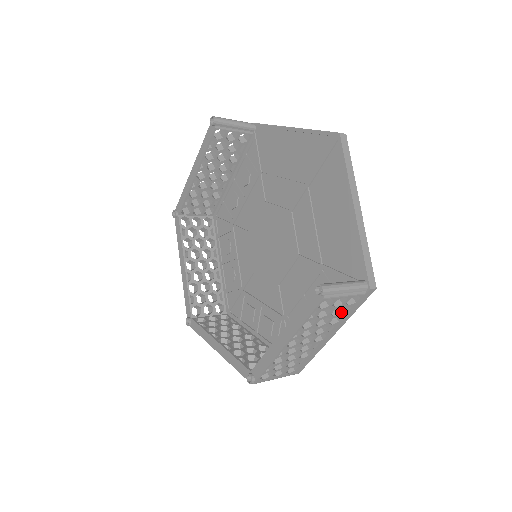
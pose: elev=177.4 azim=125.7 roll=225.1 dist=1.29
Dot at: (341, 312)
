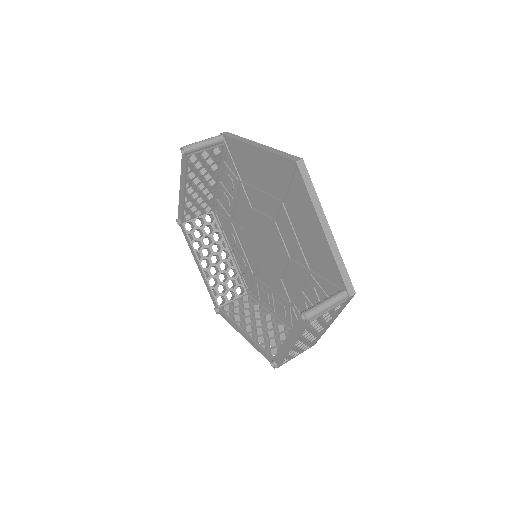
Dot at: (331, 315)
